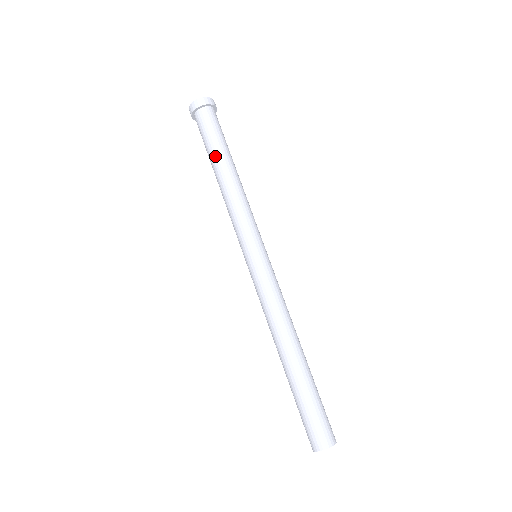
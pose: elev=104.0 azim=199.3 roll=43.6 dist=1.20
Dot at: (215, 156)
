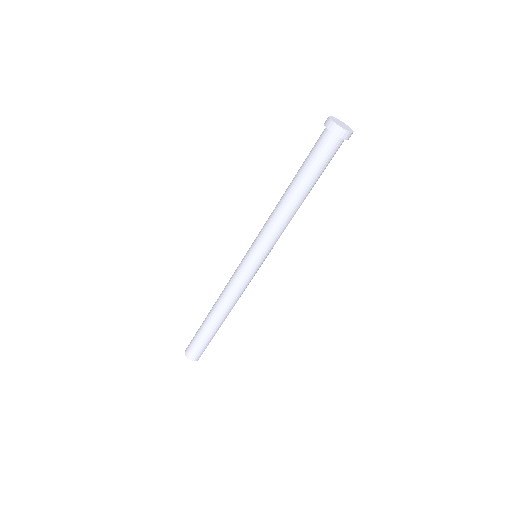
Dot at: (310, 185)
